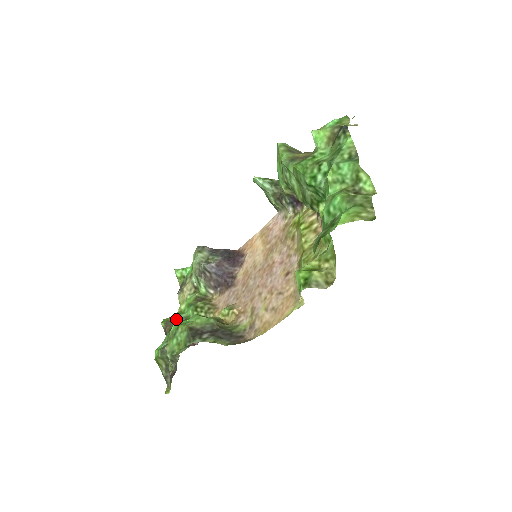
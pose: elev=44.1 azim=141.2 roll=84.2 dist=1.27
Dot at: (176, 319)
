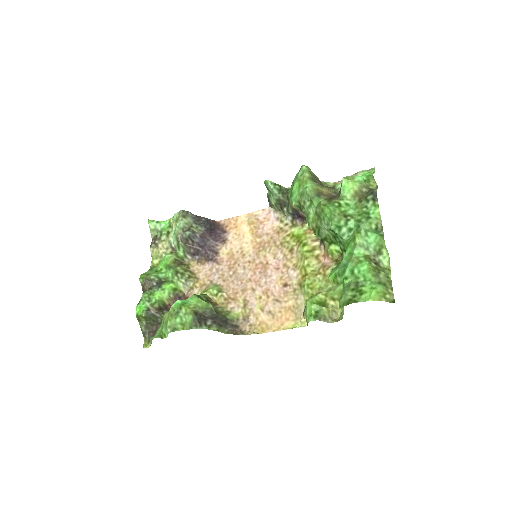
Dot at: (155, 279)
